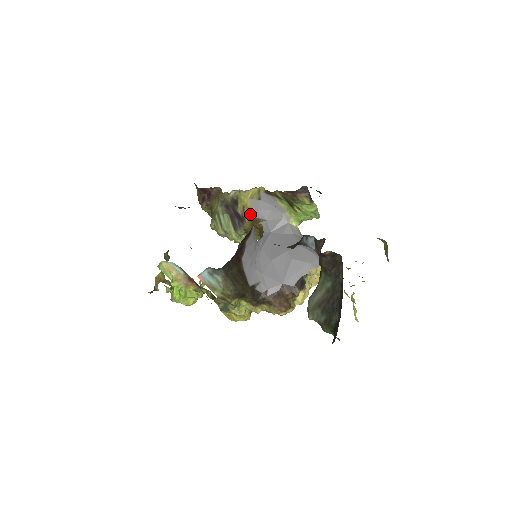
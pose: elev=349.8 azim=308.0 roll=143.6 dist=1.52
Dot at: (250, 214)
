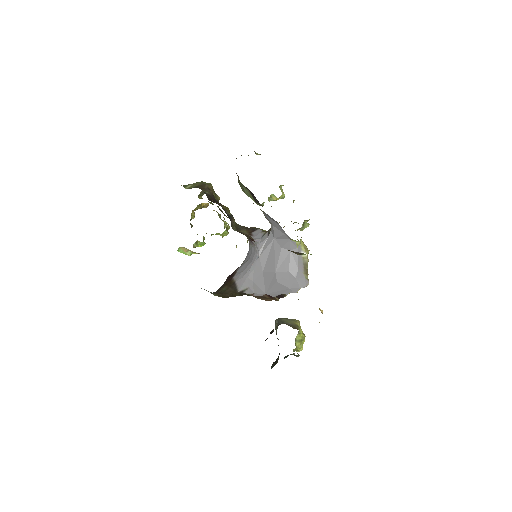
Dot at: occluded
